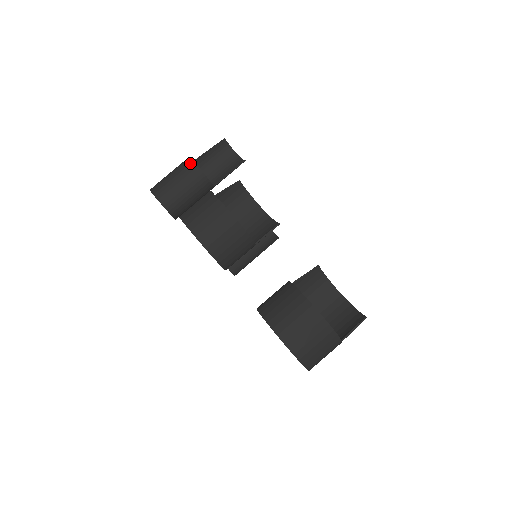
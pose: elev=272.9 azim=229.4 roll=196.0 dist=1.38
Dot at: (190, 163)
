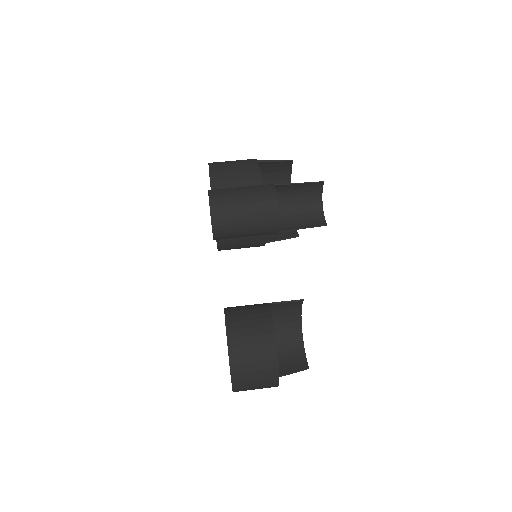
Dot at: (273, 204)
